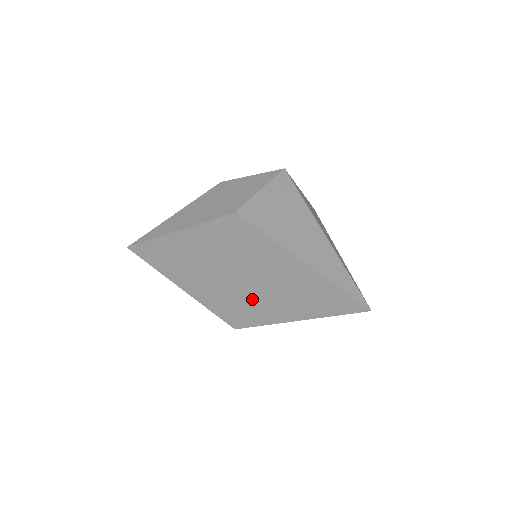
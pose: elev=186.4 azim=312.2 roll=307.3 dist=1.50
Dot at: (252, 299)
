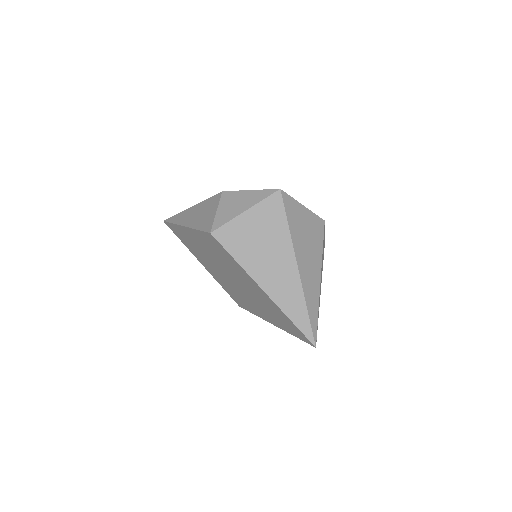
Dot at: (242, 294)
